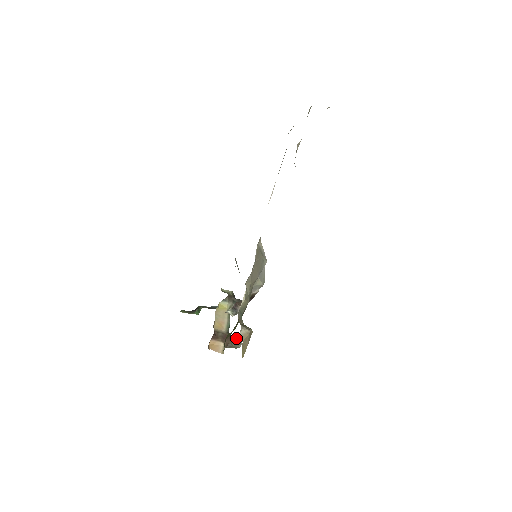
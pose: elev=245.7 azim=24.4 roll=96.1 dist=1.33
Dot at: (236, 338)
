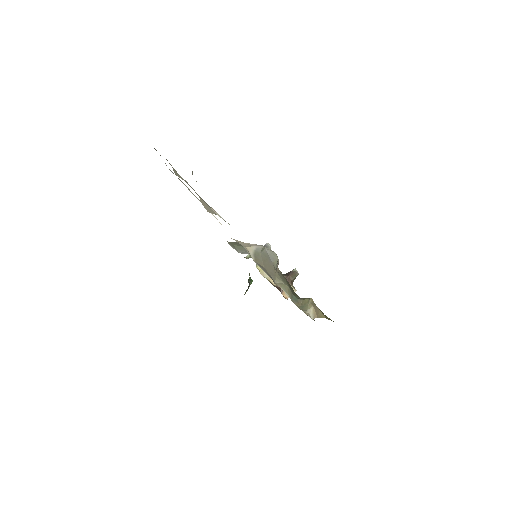
Dot at: (291, 273)
